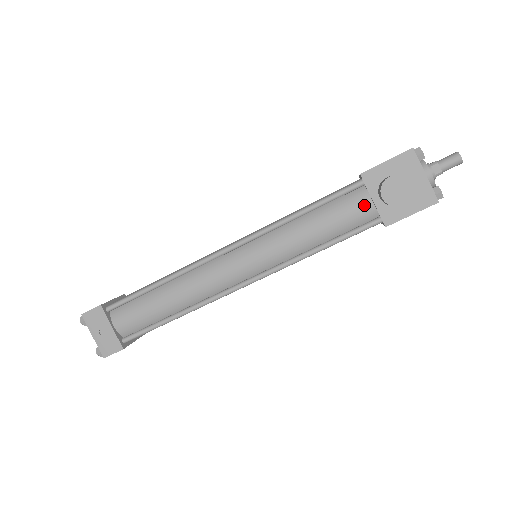
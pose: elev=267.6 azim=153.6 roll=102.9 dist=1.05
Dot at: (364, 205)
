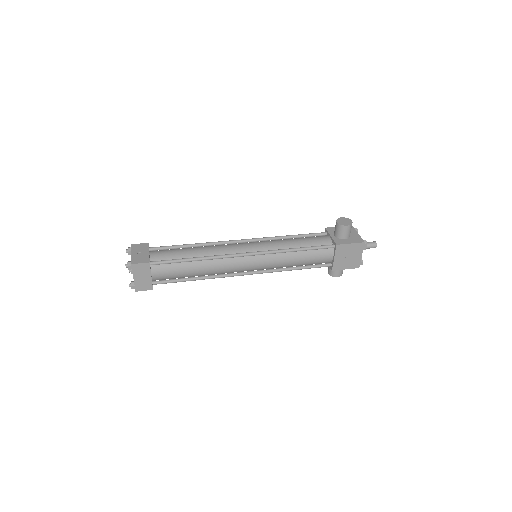
Dot at: (326, 238)
